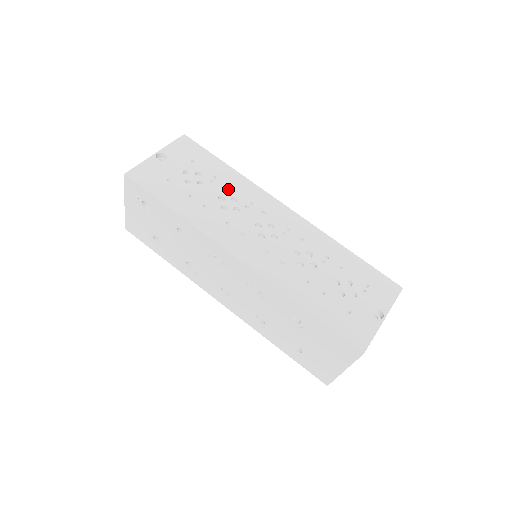
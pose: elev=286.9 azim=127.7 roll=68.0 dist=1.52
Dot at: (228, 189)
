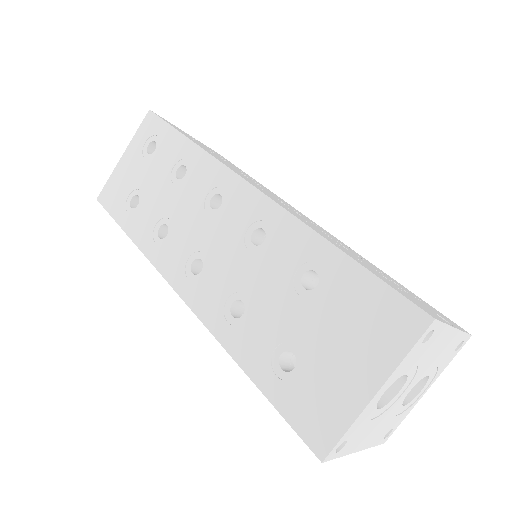
Dot at: (252, 179)
